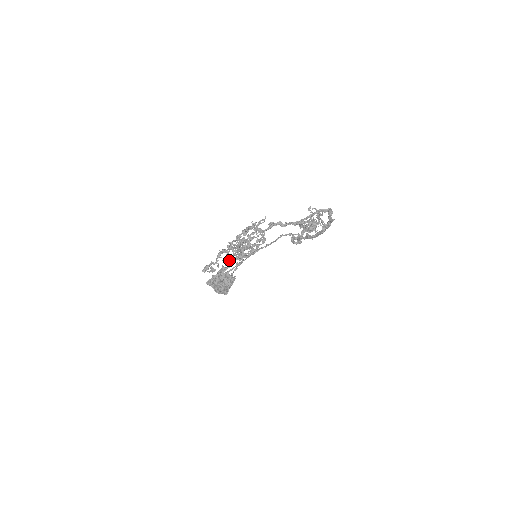
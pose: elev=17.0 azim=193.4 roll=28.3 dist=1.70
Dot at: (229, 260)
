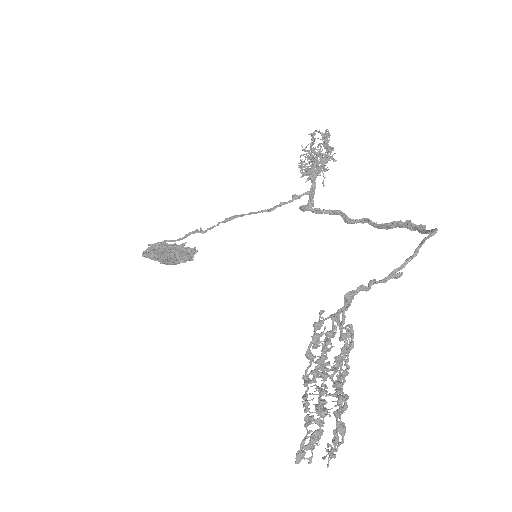
Dot at: (336, 431)
